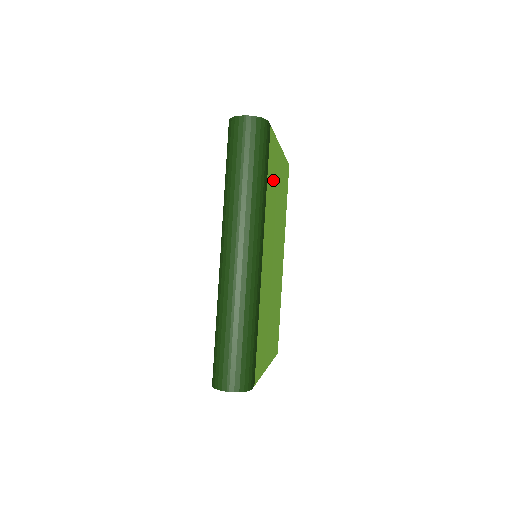
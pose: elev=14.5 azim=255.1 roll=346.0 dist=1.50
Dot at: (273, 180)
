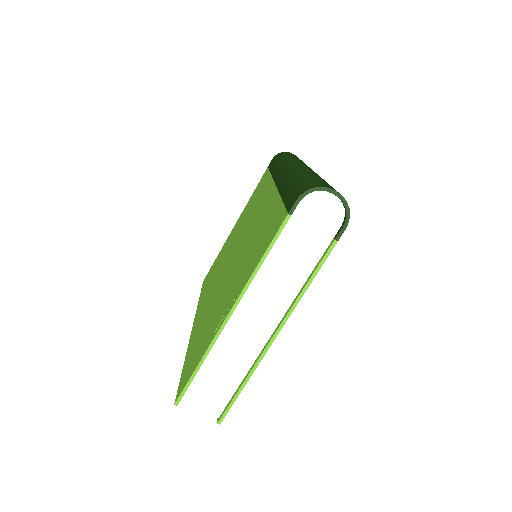
Dot at: occluded
